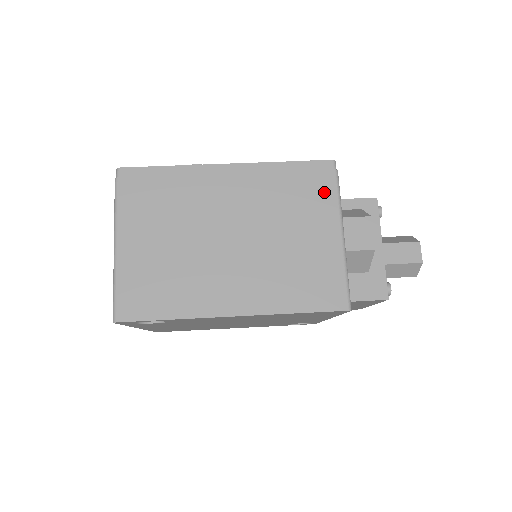
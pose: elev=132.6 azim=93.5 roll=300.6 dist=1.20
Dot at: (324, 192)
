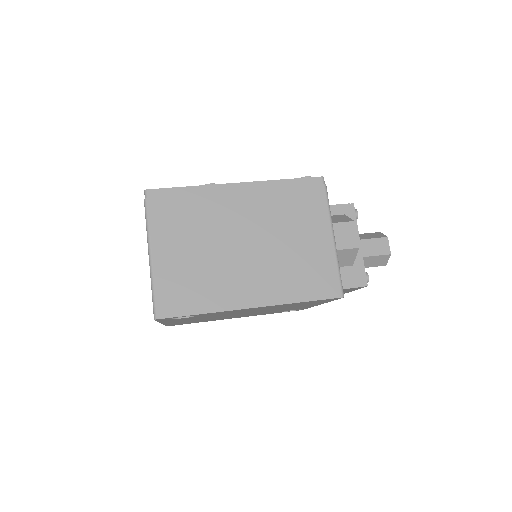
Dot at: (317, 203)
